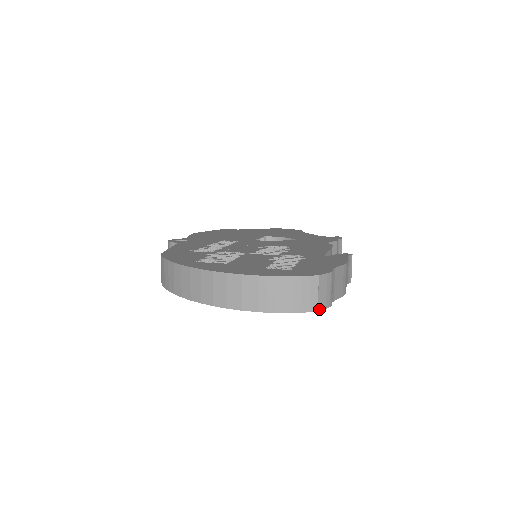
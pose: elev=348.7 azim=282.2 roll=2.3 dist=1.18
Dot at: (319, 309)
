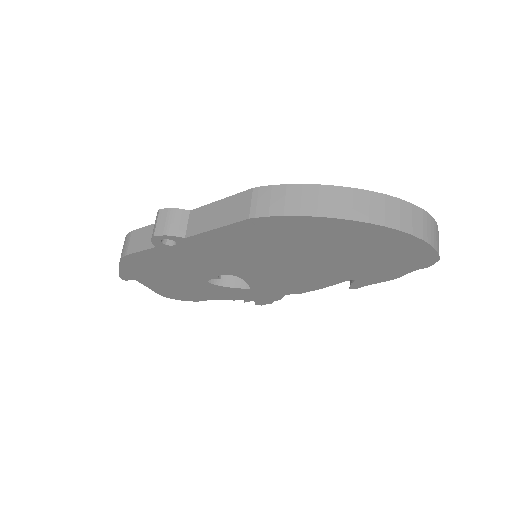
Dot at: (438, 259)
